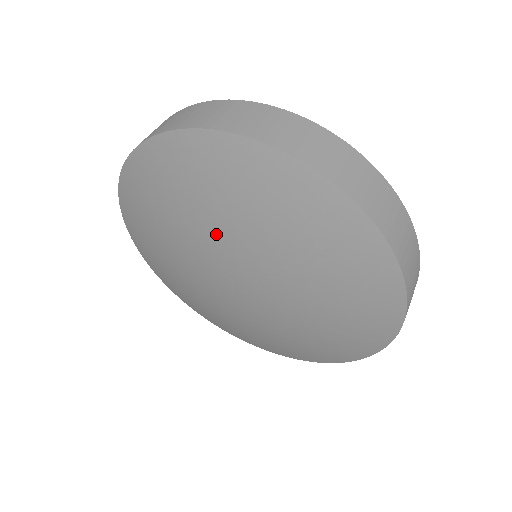
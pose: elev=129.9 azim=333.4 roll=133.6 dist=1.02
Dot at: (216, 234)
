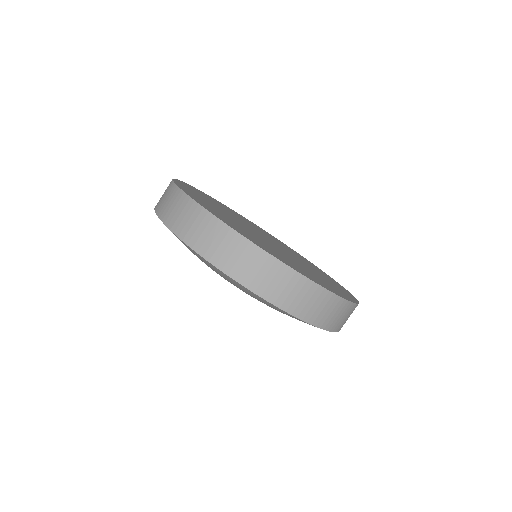
Dot at: occluded
